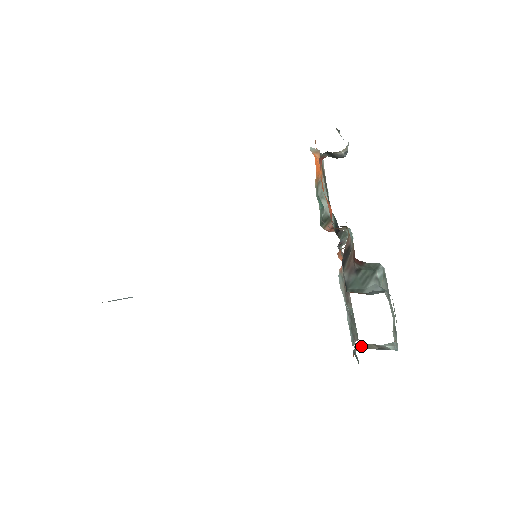
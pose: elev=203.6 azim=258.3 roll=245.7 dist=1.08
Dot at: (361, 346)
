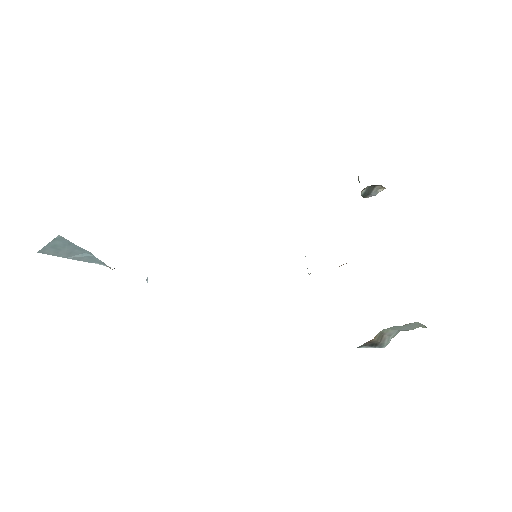
Dot at: (378, 335)
